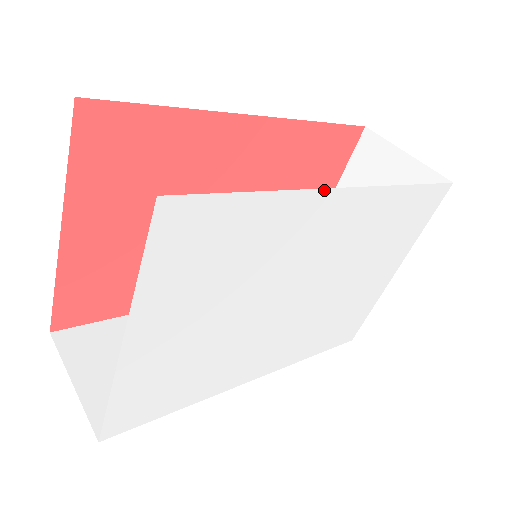
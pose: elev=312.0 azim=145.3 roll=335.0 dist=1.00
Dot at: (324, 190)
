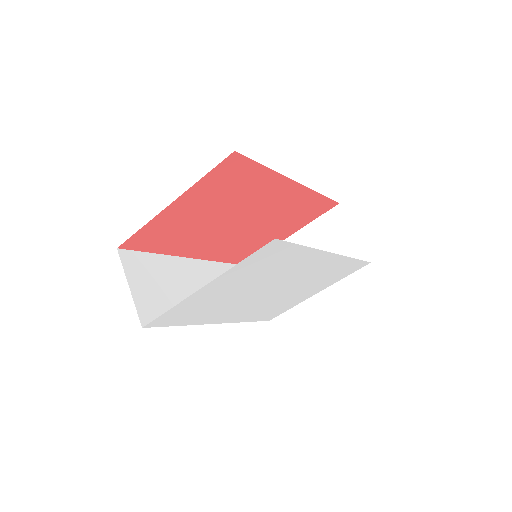
Dot at: (324, 251)
